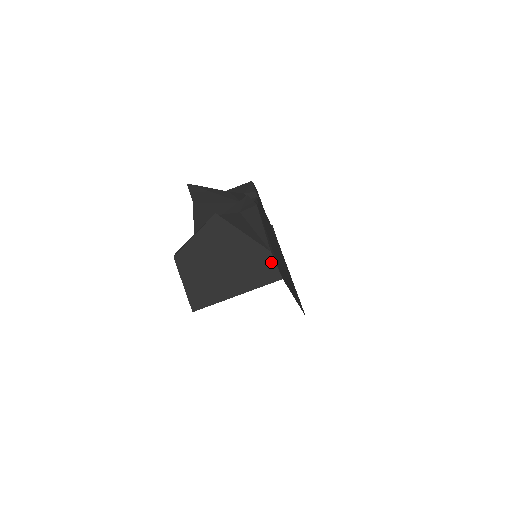
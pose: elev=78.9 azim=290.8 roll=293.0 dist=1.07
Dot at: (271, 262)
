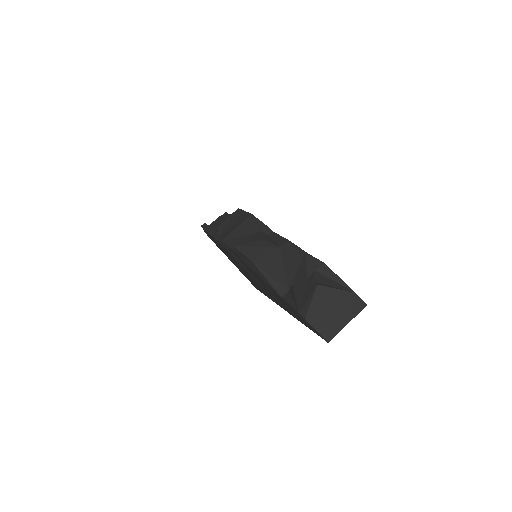
Dot at: (358, 299)
